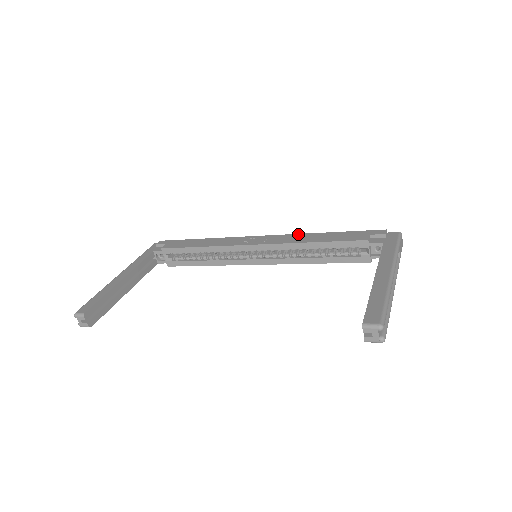
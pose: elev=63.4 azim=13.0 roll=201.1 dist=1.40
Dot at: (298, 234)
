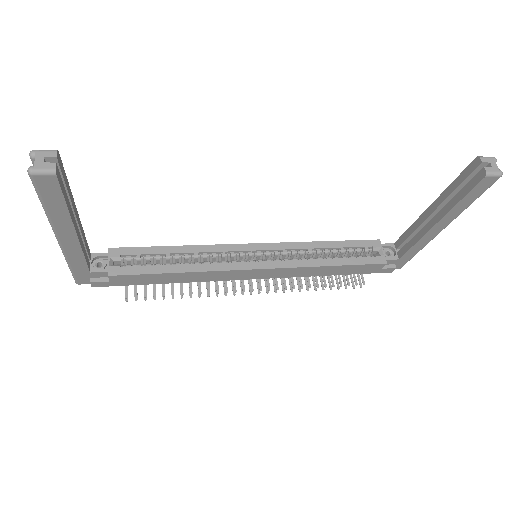
Dot at: occluded
